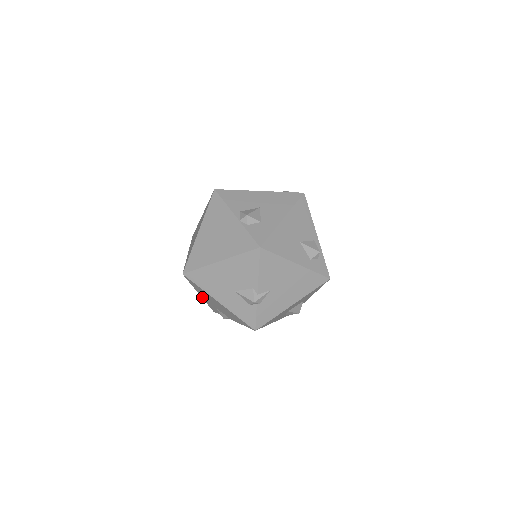
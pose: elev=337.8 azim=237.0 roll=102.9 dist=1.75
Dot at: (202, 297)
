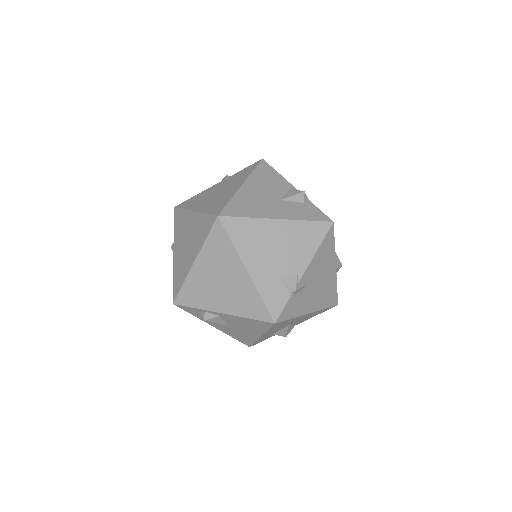
Dot at: (252, 275)
